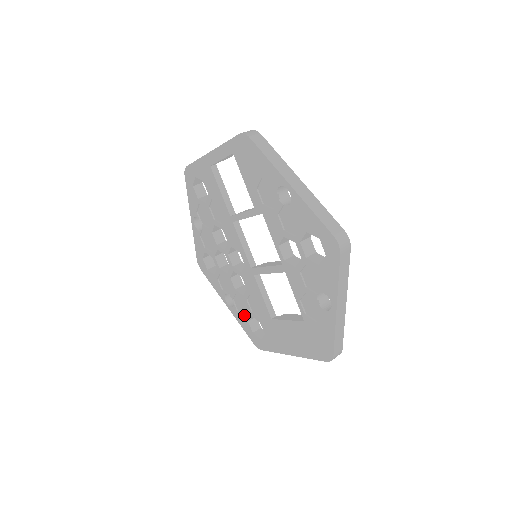
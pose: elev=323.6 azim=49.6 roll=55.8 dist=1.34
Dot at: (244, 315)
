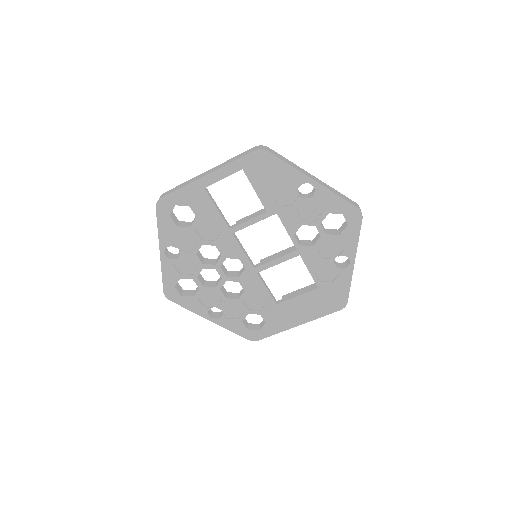
Dot at: (236, 318)
